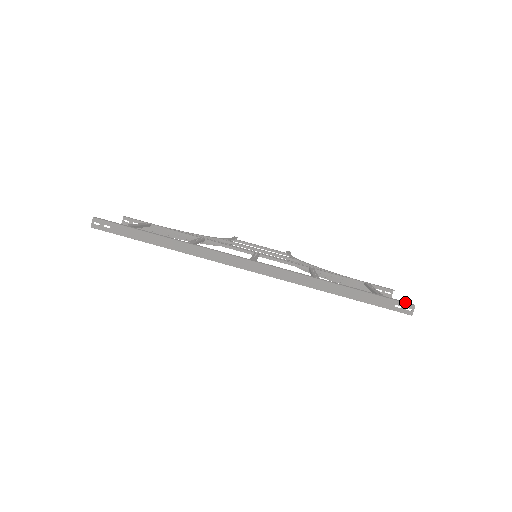
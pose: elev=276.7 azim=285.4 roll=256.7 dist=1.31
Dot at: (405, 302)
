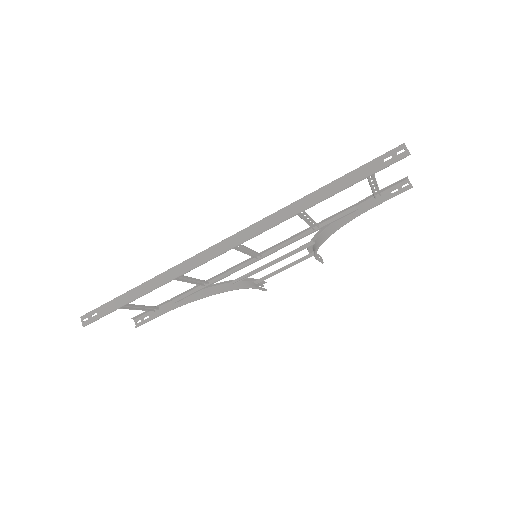
Dot at: (392, 150)
